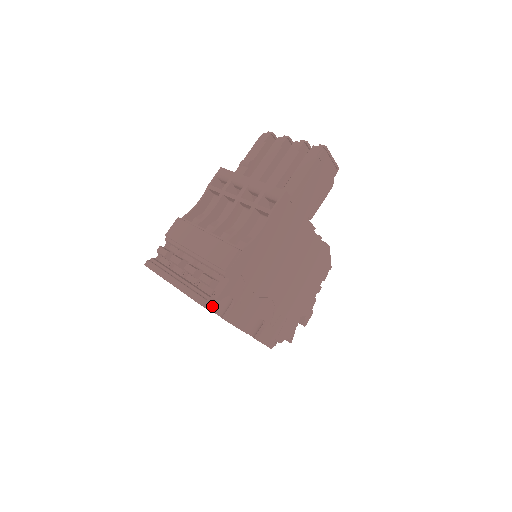
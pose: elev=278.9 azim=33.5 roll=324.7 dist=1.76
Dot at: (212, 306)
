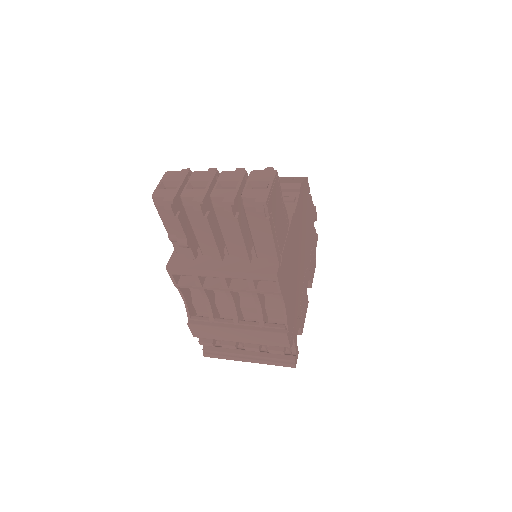
Dot at: (297, 354)
